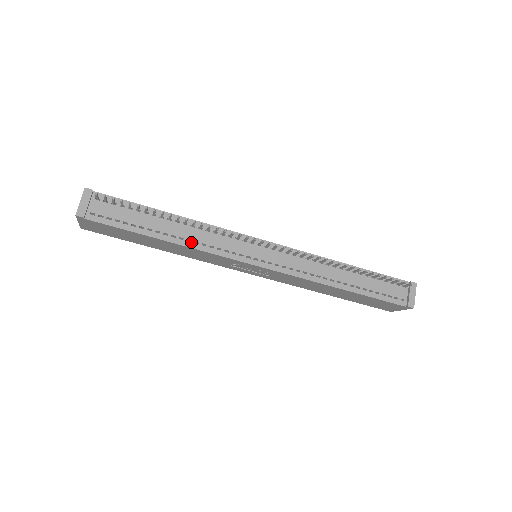
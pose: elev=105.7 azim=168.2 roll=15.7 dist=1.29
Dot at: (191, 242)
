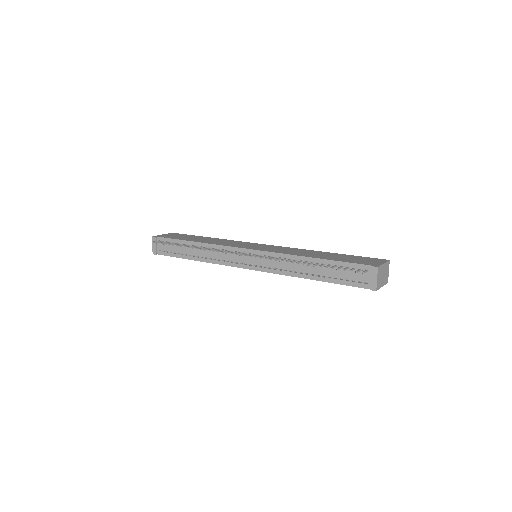
Dot at: (208, 259)
